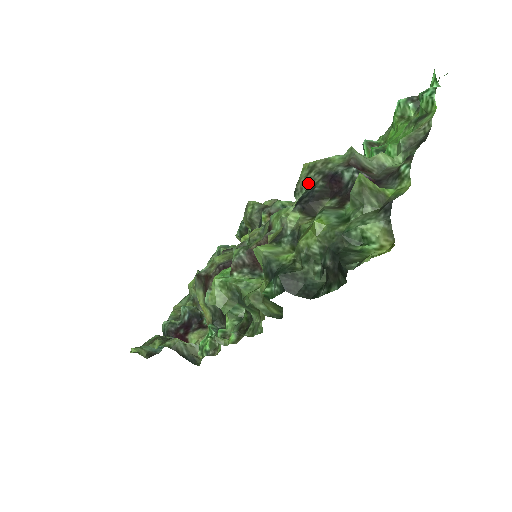
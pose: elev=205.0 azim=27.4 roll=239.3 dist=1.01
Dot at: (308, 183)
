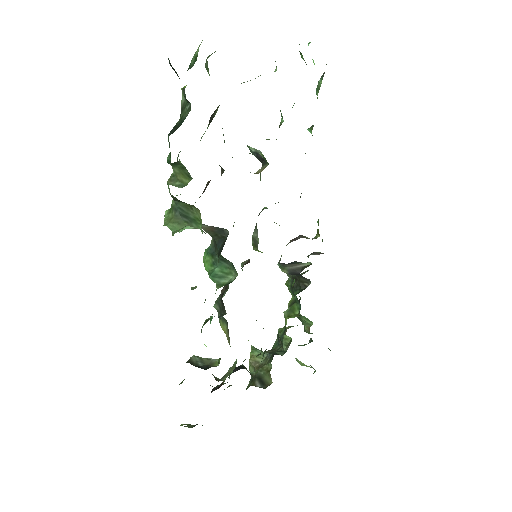
Dot at: occluded
